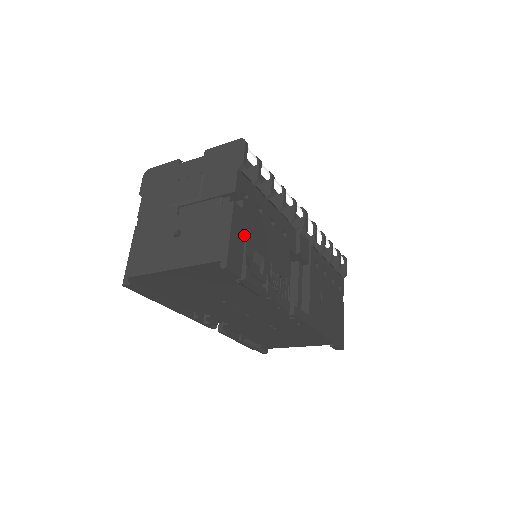
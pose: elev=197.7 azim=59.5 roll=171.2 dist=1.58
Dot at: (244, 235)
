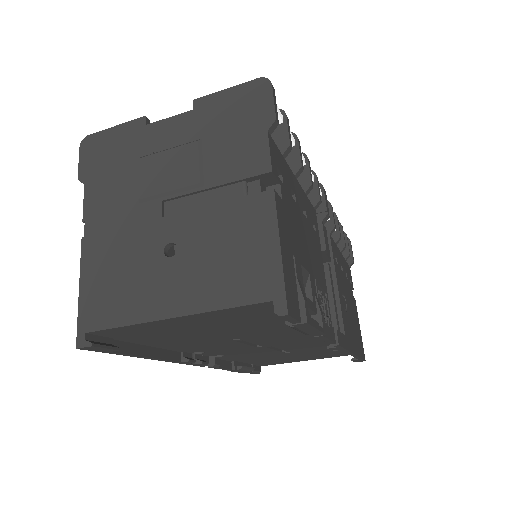
Dot at: (290, 245)
